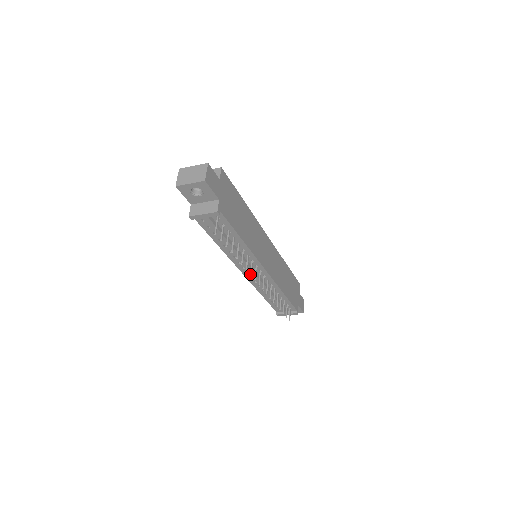
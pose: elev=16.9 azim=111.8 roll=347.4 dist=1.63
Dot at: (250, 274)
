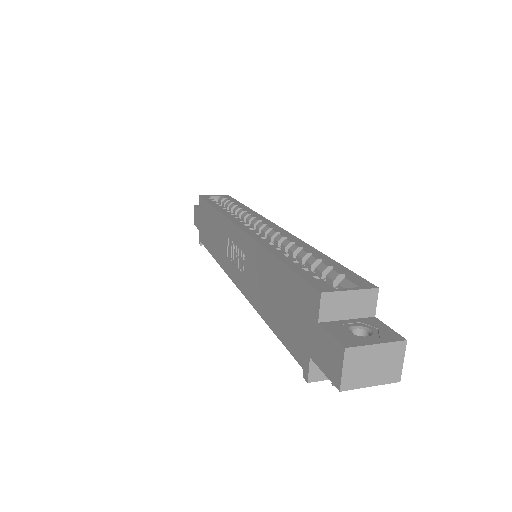
Dot at: occluded
